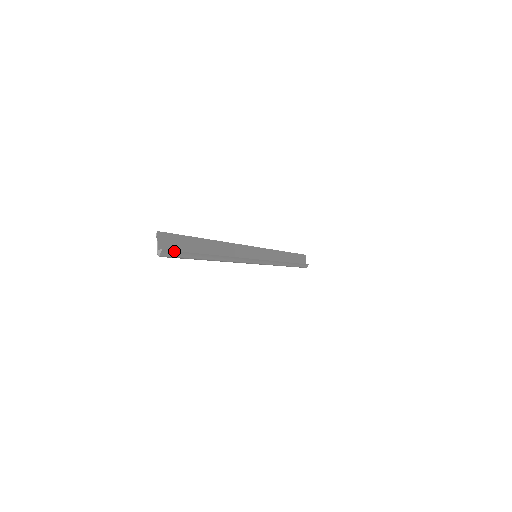
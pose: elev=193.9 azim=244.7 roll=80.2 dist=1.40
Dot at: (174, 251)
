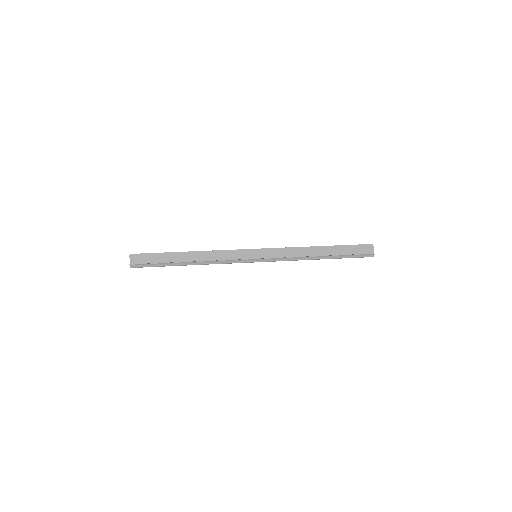
Dot at: (141, 264)
